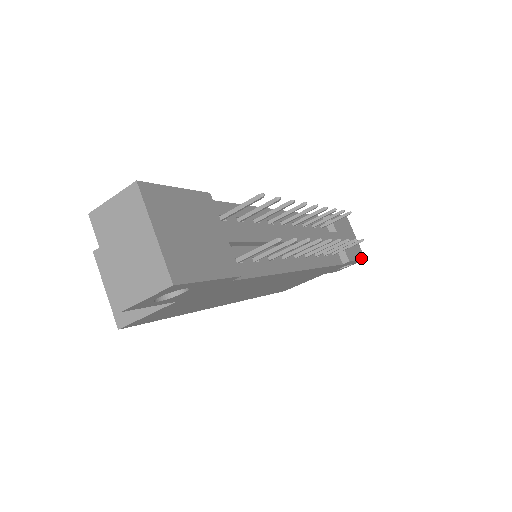
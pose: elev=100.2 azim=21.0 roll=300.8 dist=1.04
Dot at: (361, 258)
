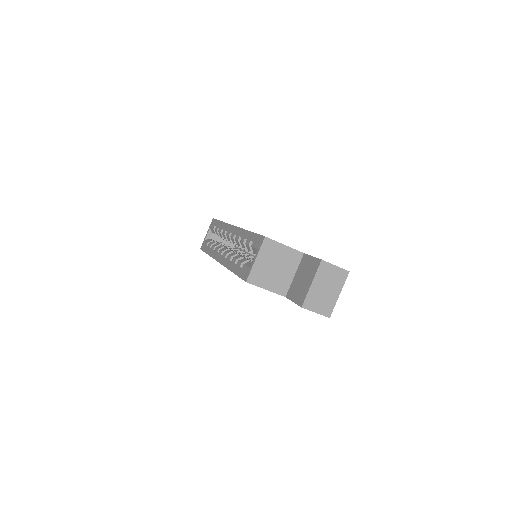
Dot at: occluded
